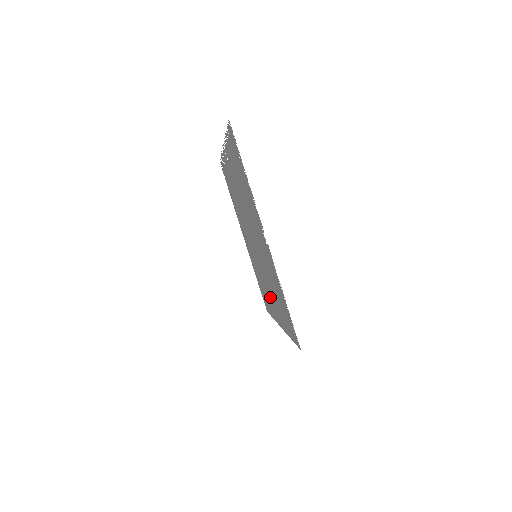
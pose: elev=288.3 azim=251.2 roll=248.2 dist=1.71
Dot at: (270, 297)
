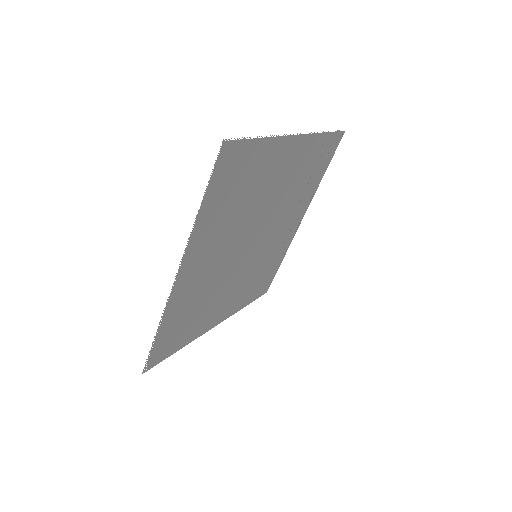
Dot at: (231, 298)
